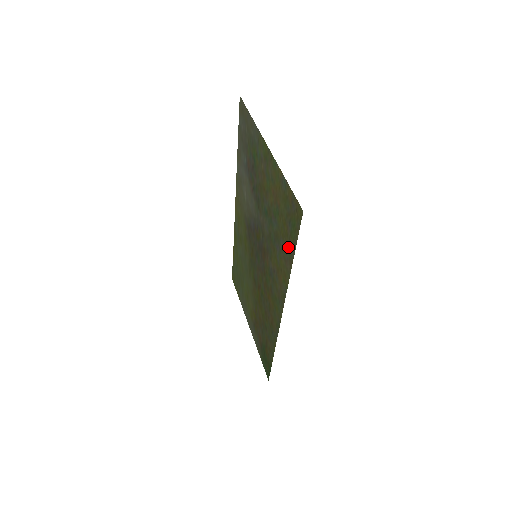
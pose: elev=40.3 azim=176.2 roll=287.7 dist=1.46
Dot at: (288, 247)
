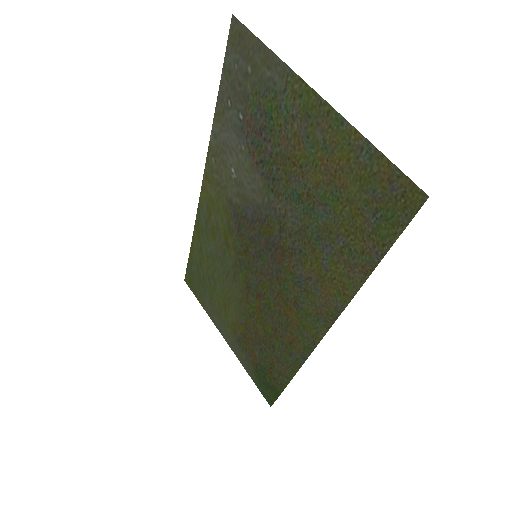
Dot at: (362, 249)
